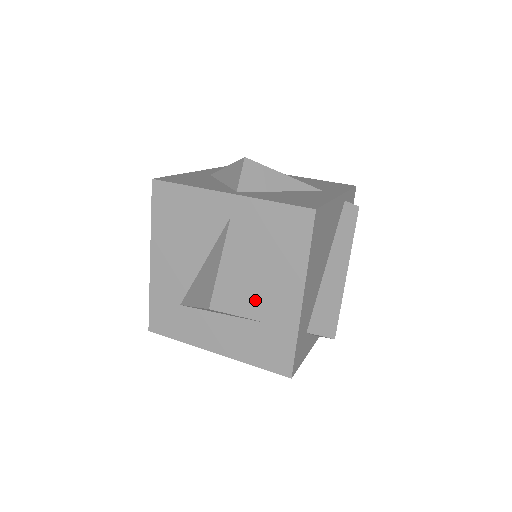
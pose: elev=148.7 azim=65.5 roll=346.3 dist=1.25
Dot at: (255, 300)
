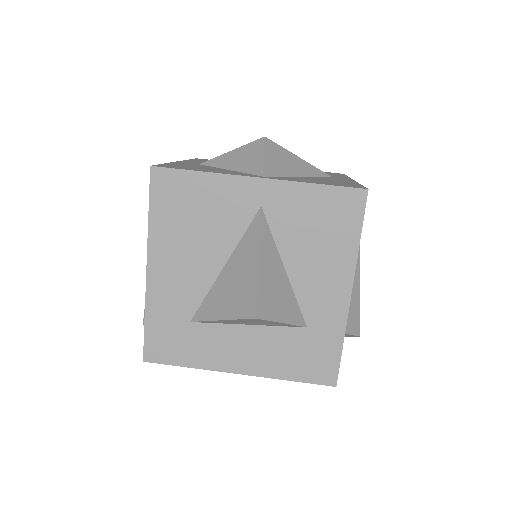
Dot at: (294, 302)
